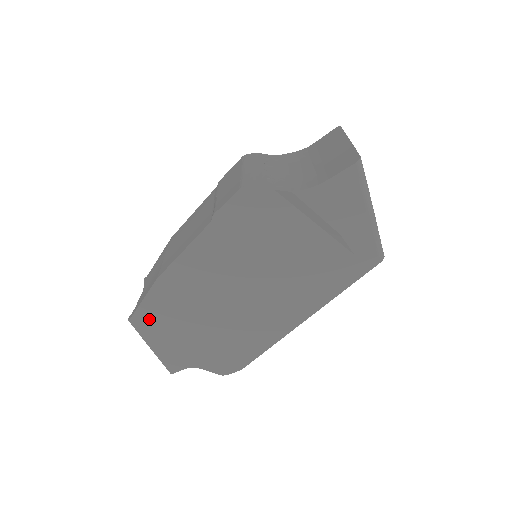
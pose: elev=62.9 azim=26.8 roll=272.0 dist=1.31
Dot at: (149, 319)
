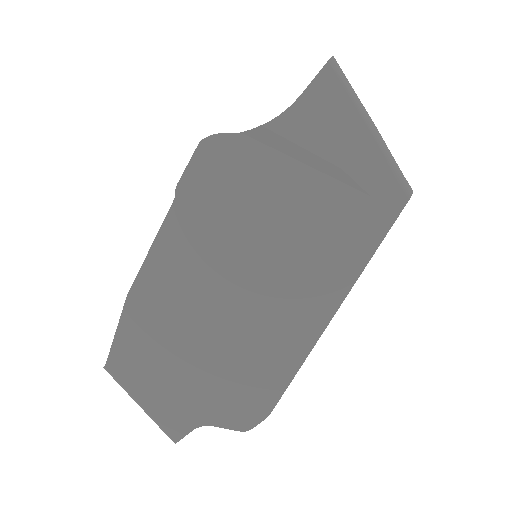
Dot at: (129, 359)
